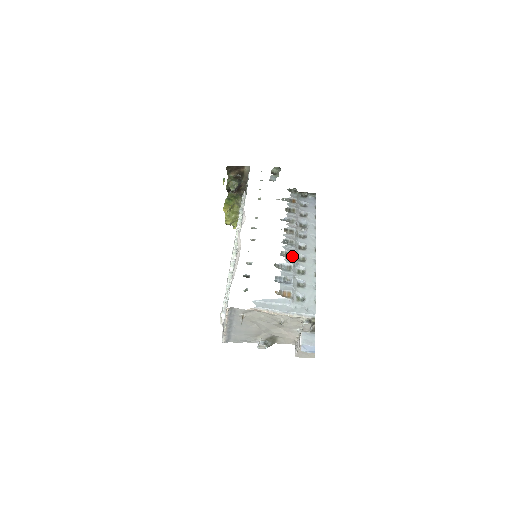
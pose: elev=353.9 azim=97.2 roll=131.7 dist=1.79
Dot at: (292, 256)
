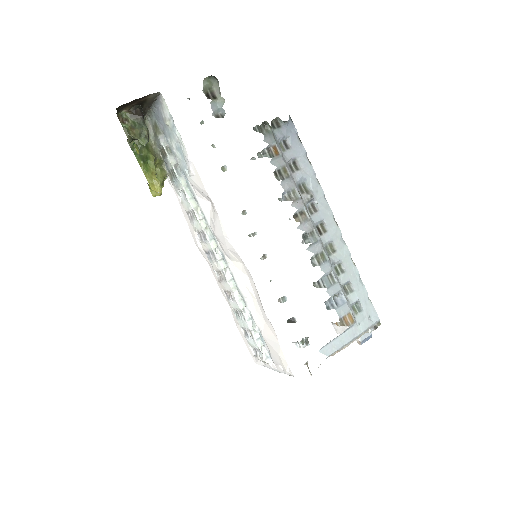
Dot at: (325, 257)
